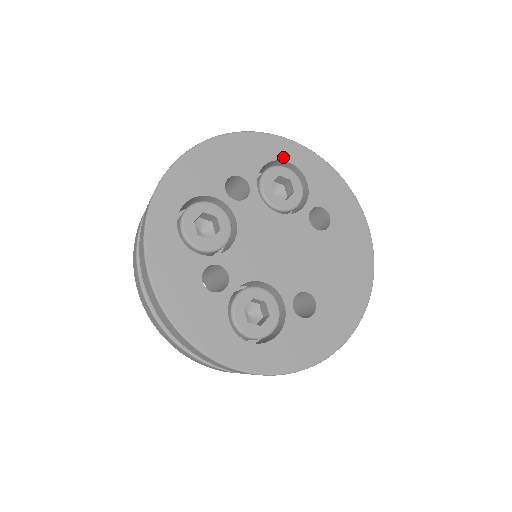
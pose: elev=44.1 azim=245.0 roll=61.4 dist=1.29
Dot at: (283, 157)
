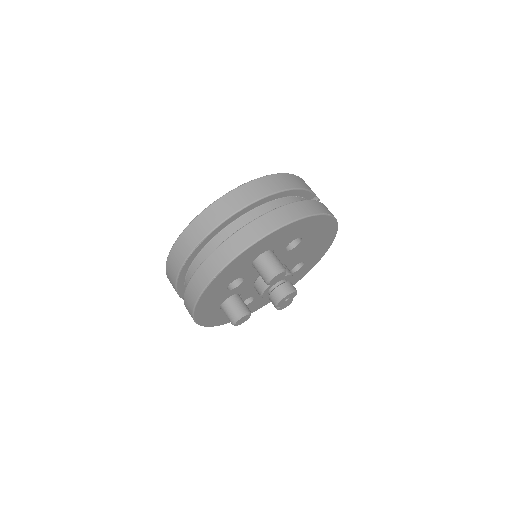
Dot at: occluded
